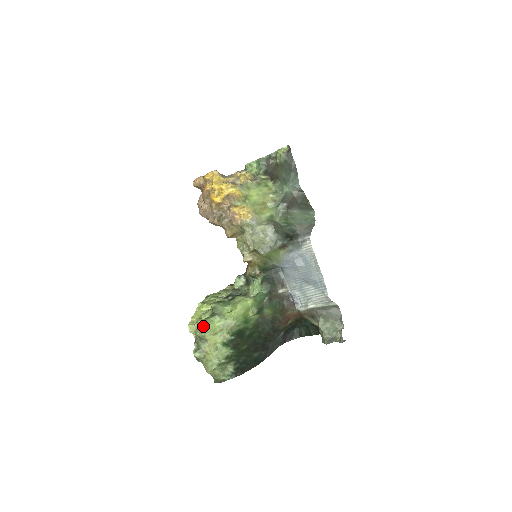
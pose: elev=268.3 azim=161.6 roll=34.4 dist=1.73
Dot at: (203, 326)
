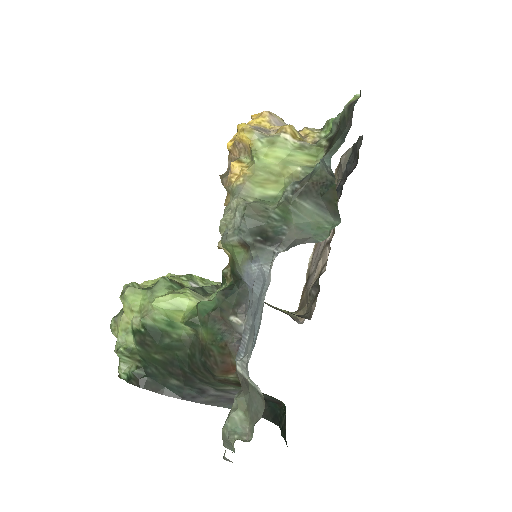
Dot at: (126, 291)
